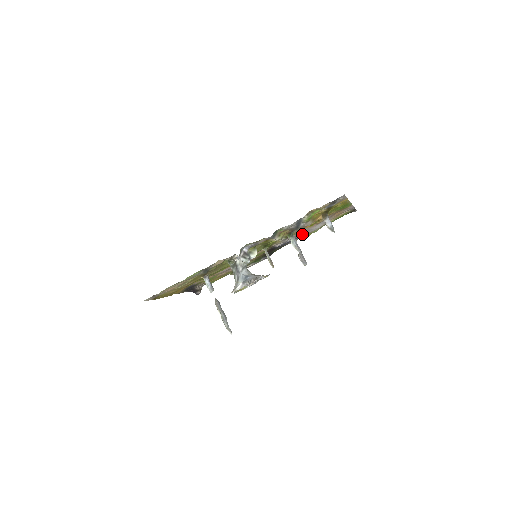
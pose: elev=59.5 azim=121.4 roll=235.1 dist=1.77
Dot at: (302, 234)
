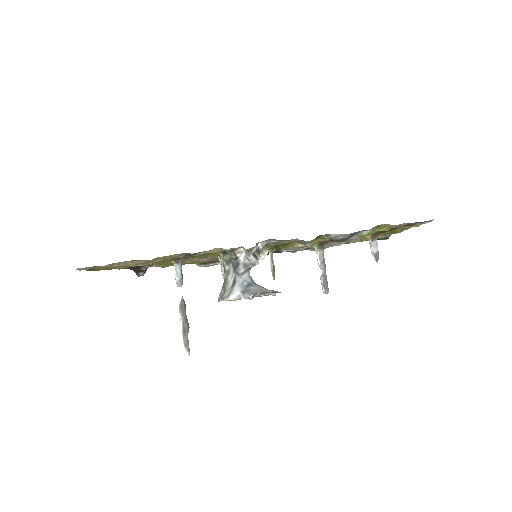
Dot at: occluded
